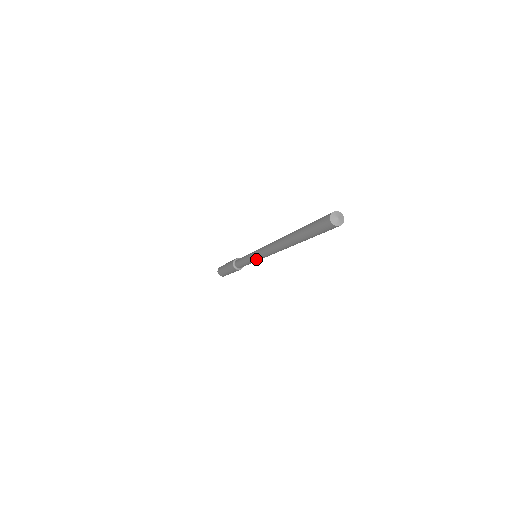
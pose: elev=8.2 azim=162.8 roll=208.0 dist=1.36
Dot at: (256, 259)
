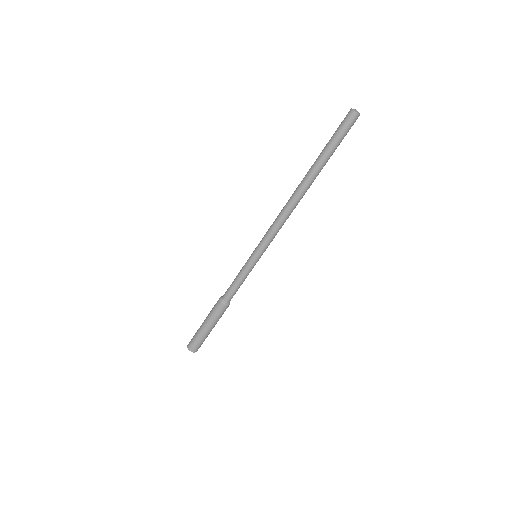
Dot at: (256, 250)
